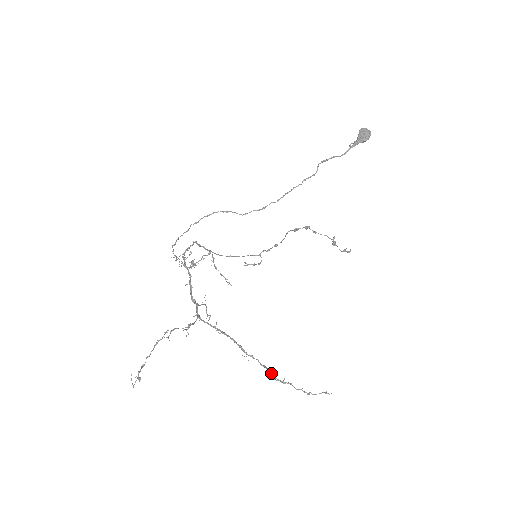
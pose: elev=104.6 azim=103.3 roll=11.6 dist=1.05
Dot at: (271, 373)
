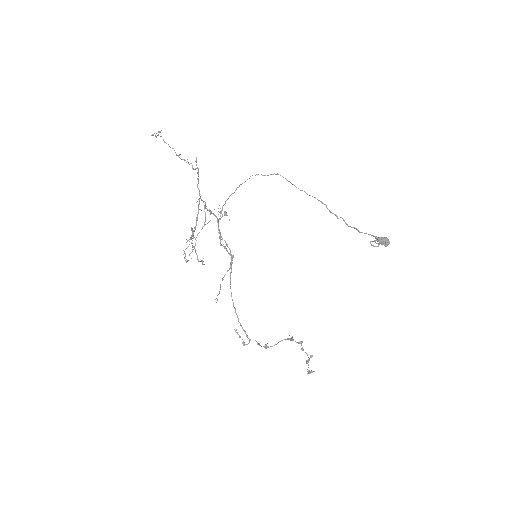
Dot at: occluded
